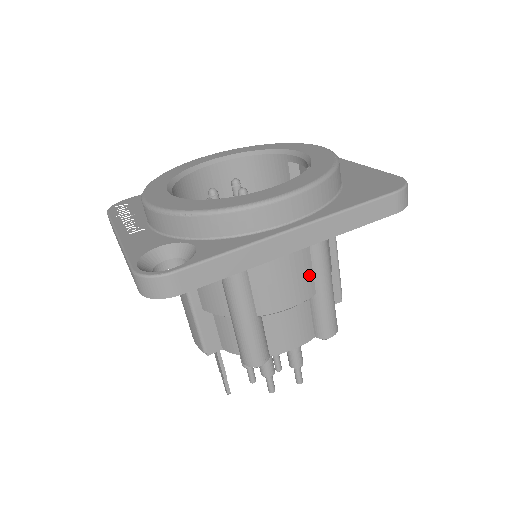
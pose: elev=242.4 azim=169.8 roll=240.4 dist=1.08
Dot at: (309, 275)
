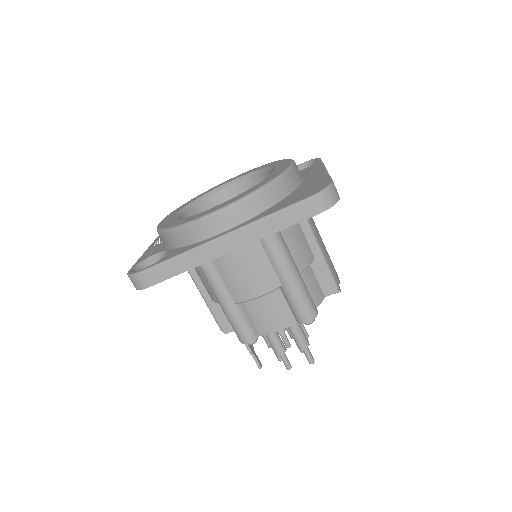
Dot at: (269, 270)
